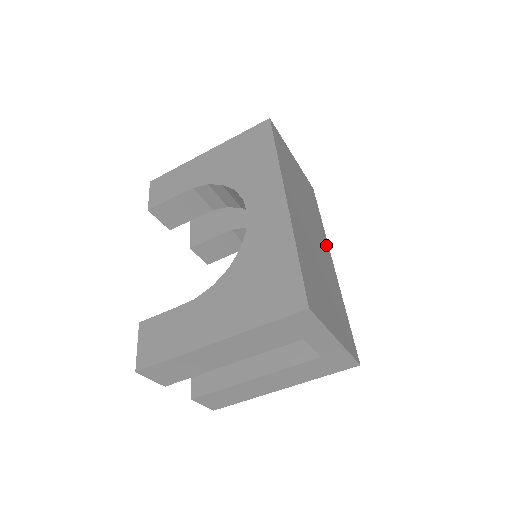
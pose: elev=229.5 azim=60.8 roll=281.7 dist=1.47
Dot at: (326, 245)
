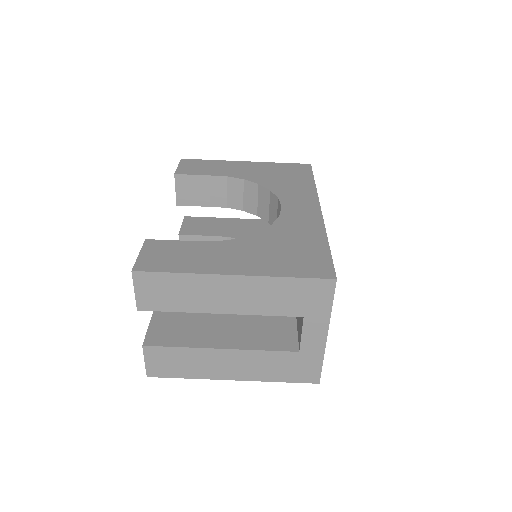
Dot at: occluded
